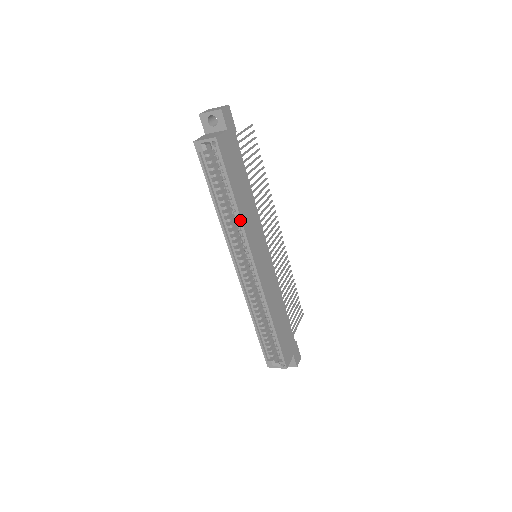
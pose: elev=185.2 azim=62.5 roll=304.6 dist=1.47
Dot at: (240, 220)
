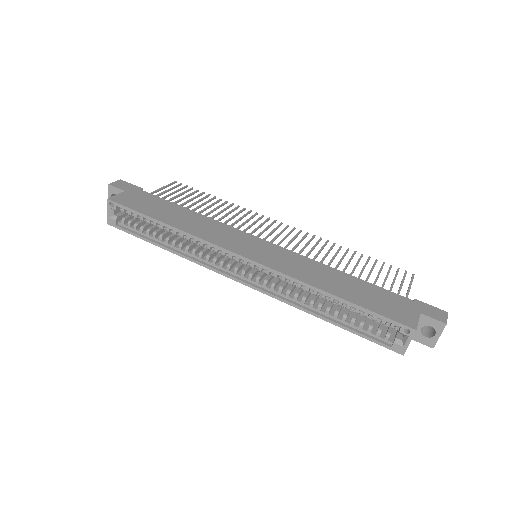
Dot at: (186, 234)
